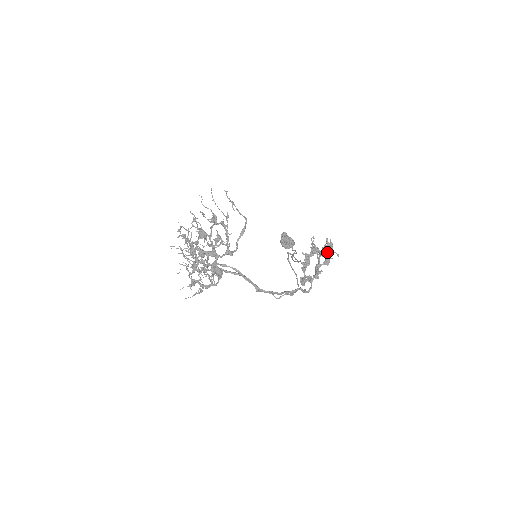
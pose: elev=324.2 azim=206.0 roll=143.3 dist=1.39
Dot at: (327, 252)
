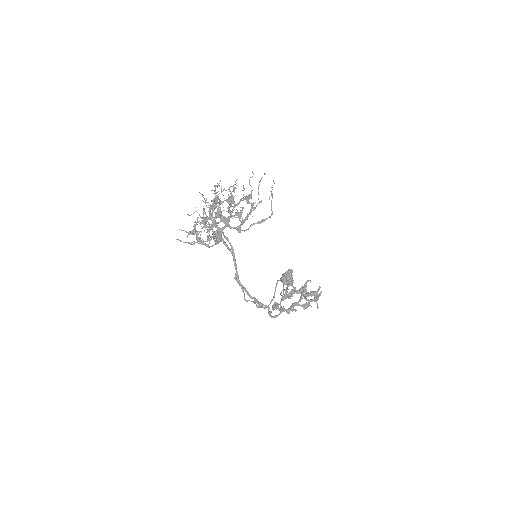
Dot at: occluded
